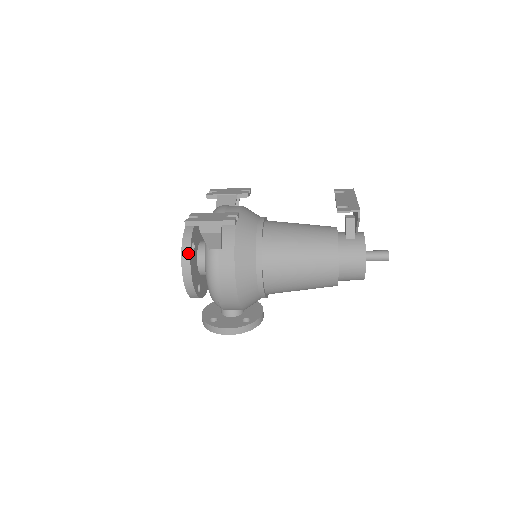
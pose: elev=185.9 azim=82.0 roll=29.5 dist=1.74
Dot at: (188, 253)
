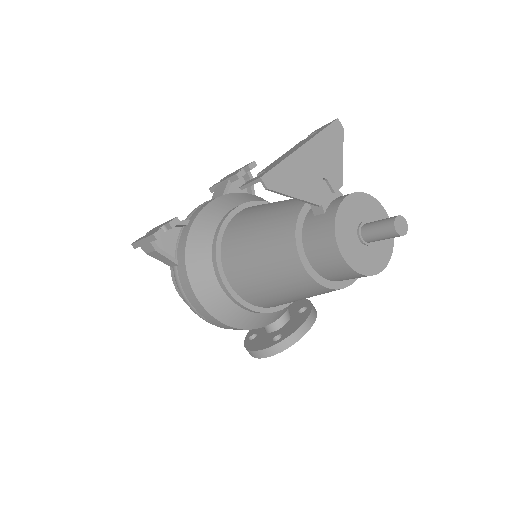
Dot at: occluded
